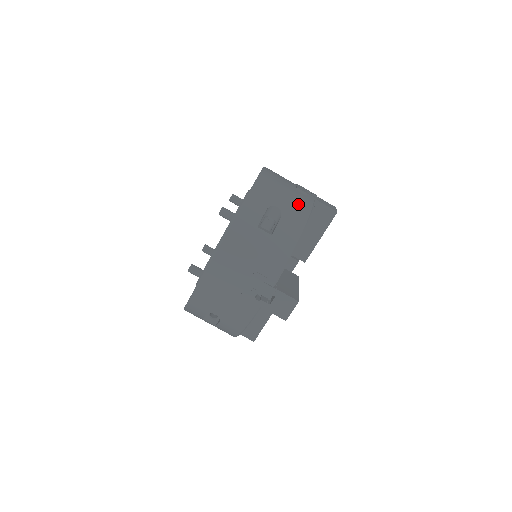
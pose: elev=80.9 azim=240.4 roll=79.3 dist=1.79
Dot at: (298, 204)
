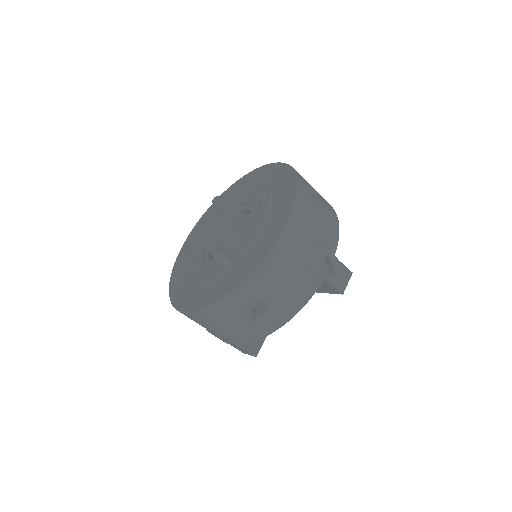
Dot at: (295, 296)
